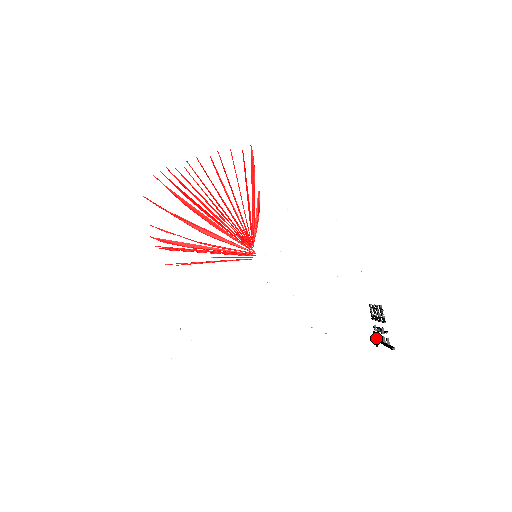
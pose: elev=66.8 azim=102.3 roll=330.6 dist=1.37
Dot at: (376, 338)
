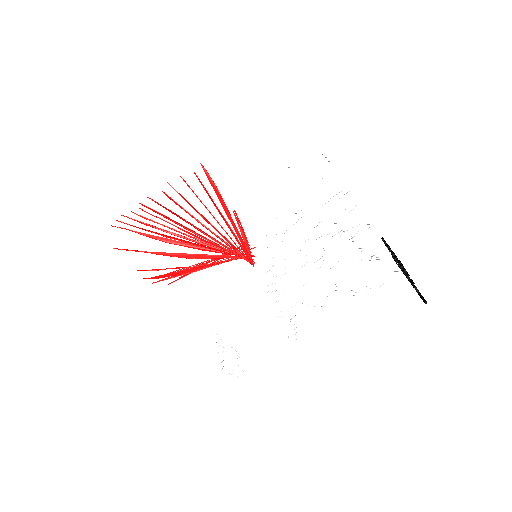
Dot at: occluded
